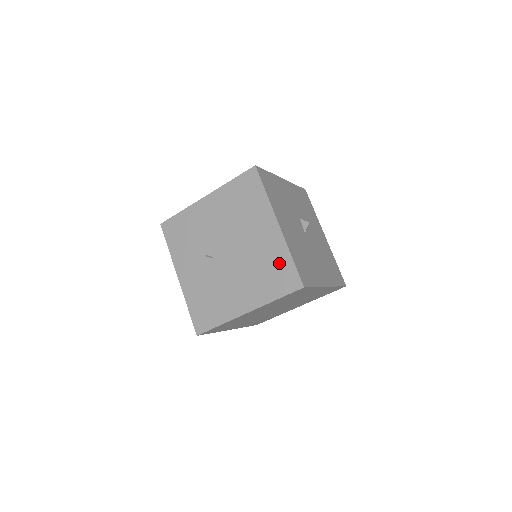
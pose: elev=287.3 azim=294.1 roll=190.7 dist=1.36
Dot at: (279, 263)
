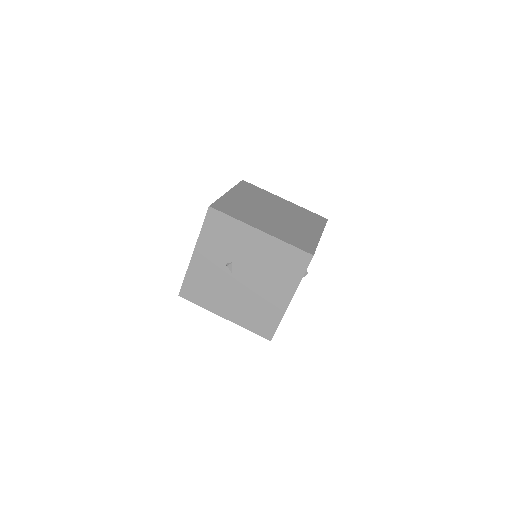
Dot at: (270, 318)
